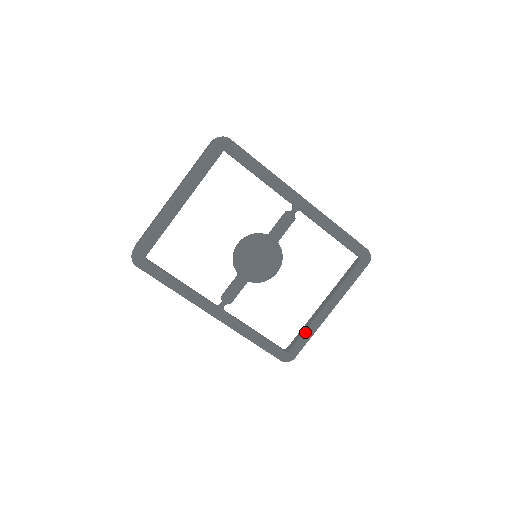
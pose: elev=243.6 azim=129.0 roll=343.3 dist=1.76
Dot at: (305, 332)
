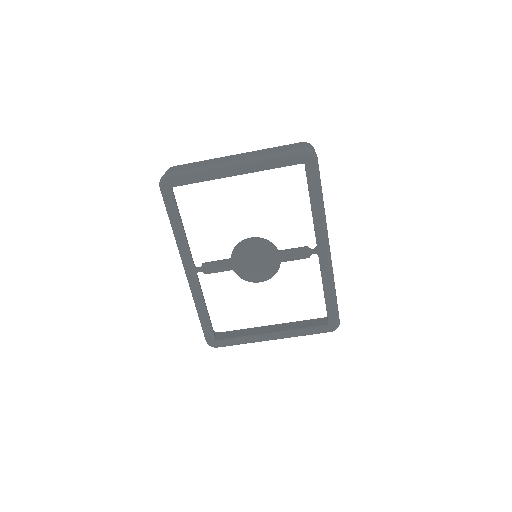
Dot at: (241, 337)
